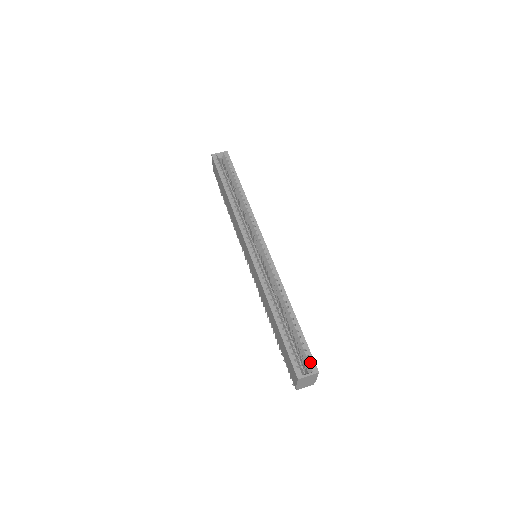
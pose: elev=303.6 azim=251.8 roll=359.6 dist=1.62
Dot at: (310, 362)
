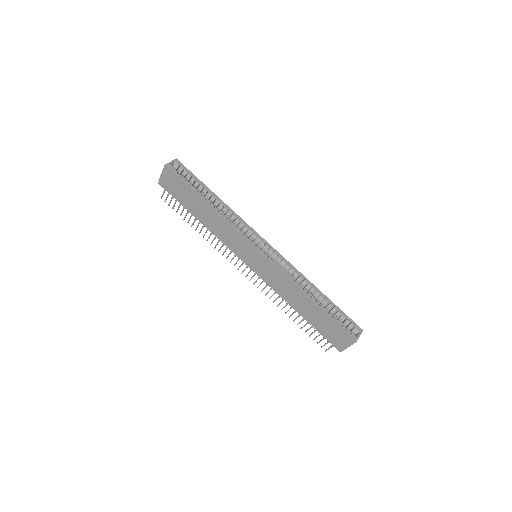
Dot at: (353, 326)
